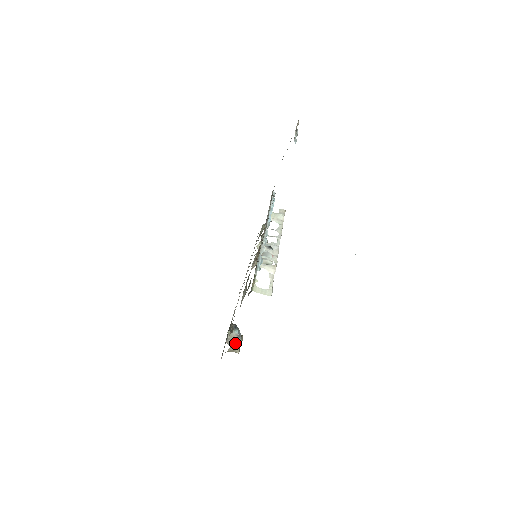
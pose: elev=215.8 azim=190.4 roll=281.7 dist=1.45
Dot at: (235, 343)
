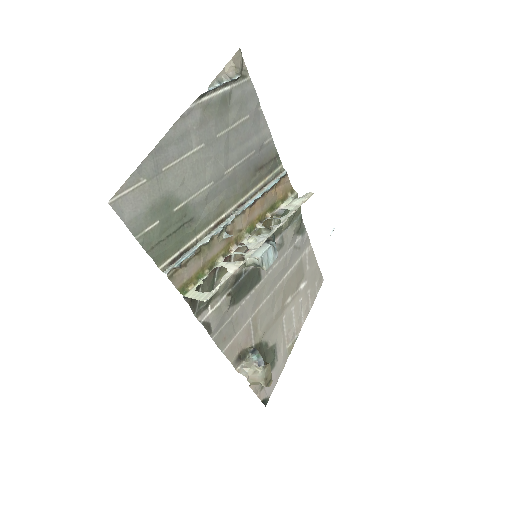
Dot at: (253, 373)
